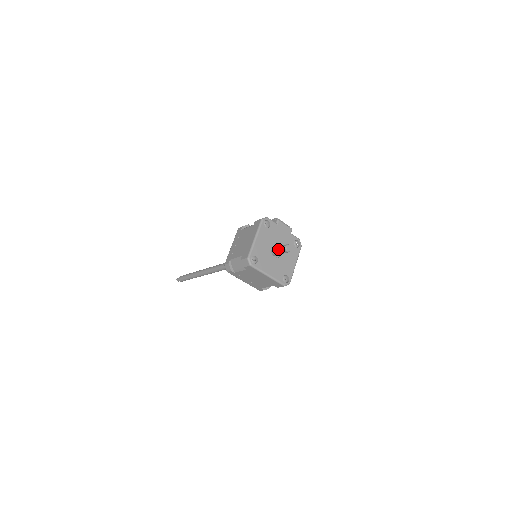
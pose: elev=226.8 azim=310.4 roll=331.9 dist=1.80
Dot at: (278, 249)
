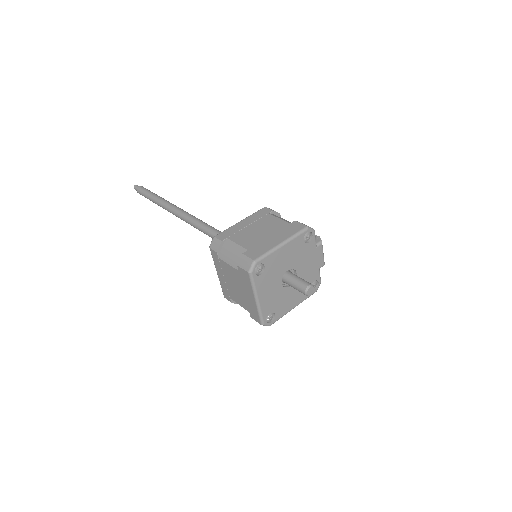
Dot at: (295, 279)
